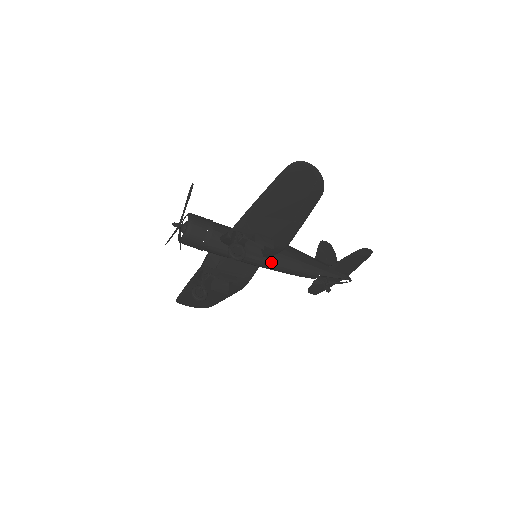
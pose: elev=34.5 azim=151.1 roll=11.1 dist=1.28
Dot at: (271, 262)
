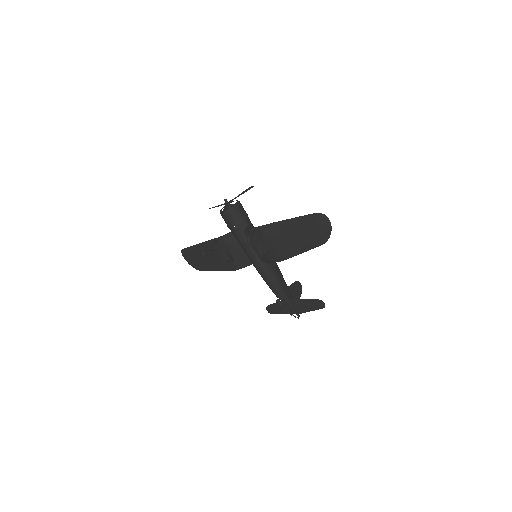
Dot at: (262, 266)
